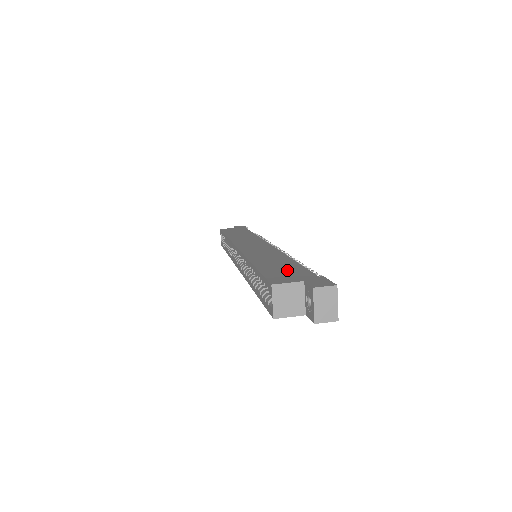
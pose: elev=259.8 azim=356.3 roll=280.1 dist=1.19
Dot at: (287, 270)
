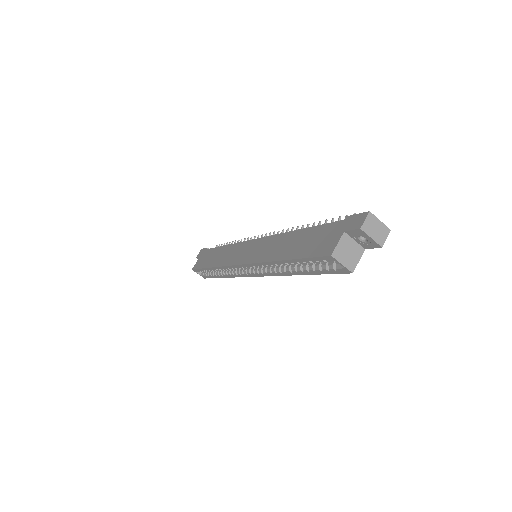
Dot at: (315, 238)
